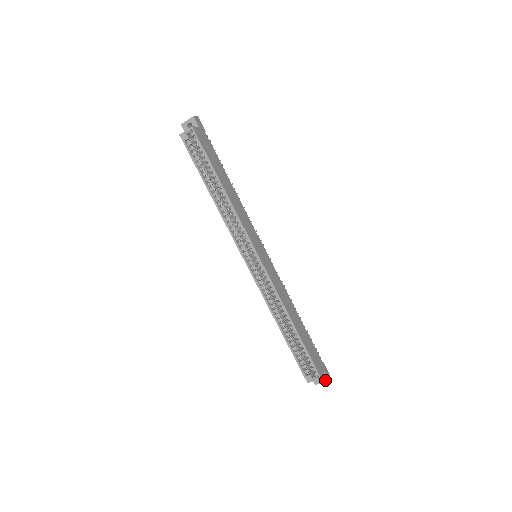
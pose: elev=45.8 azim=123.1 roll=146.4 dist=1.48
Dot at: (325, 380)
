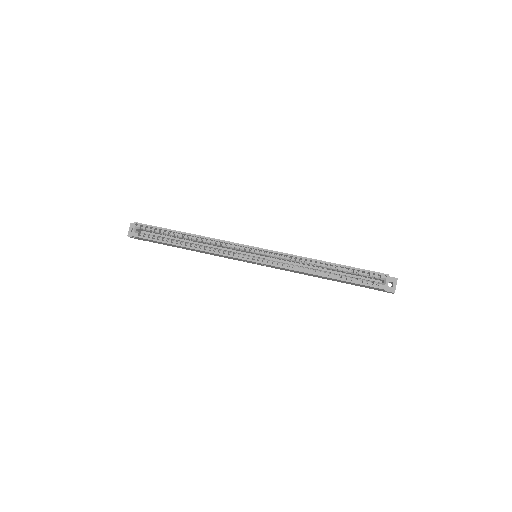
Dot at: (395, 281)
